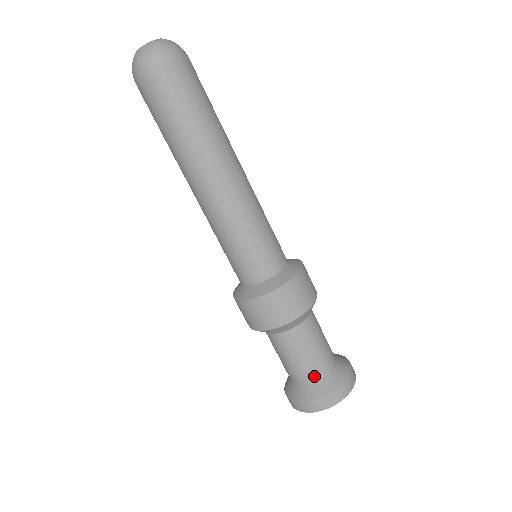
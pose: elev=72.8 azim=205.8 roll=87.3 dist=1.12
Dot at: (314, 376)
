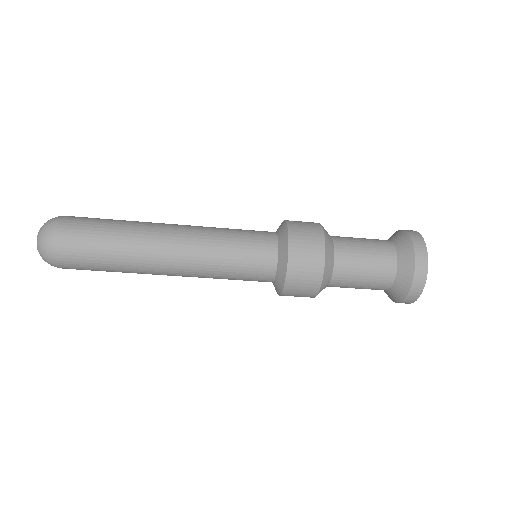
Dot at: (387, 283)
